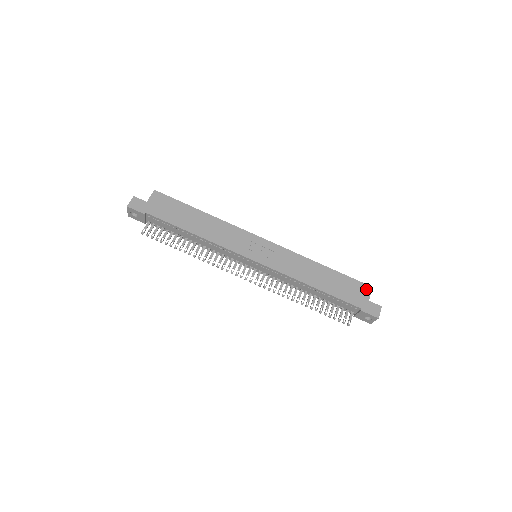
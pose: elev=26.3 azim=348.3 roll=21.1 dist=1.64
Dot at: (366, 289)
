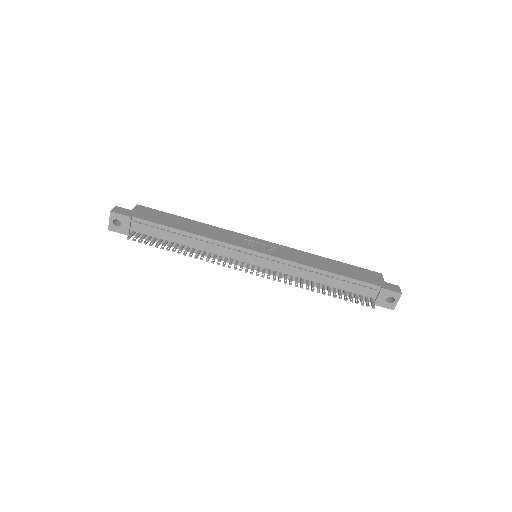
Dot at: (377, 274)
